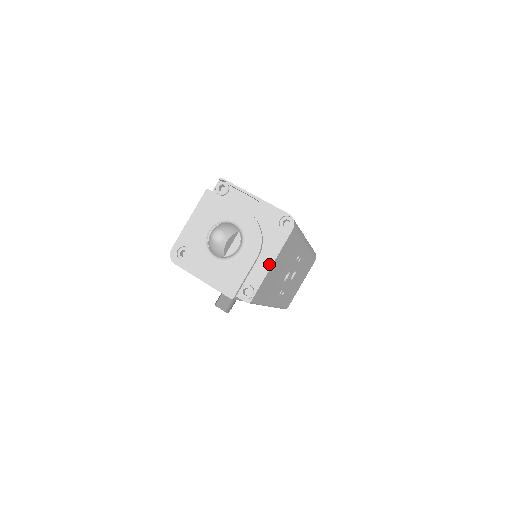
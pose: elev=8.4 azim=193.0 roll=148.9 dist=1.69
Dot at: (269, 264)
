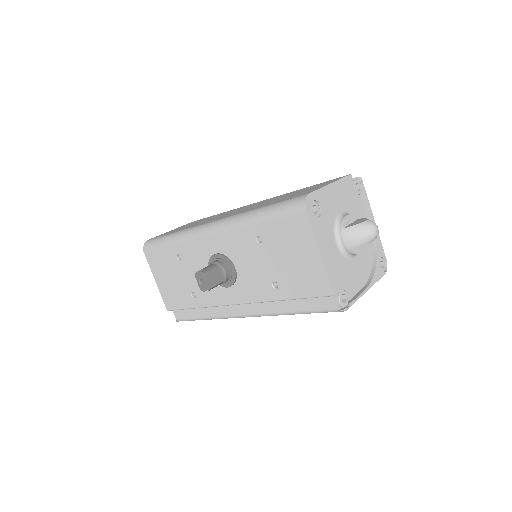
Dot at: (361, 288)
